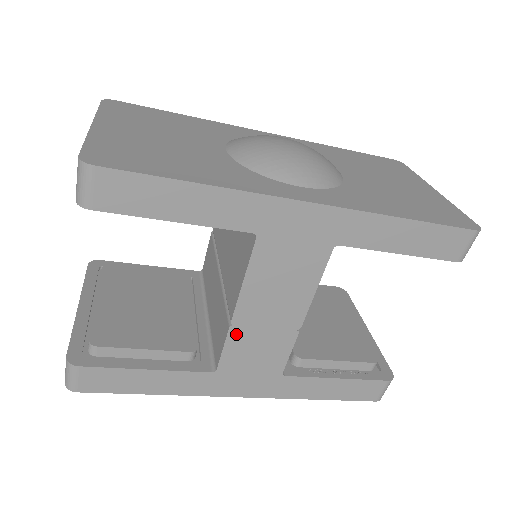
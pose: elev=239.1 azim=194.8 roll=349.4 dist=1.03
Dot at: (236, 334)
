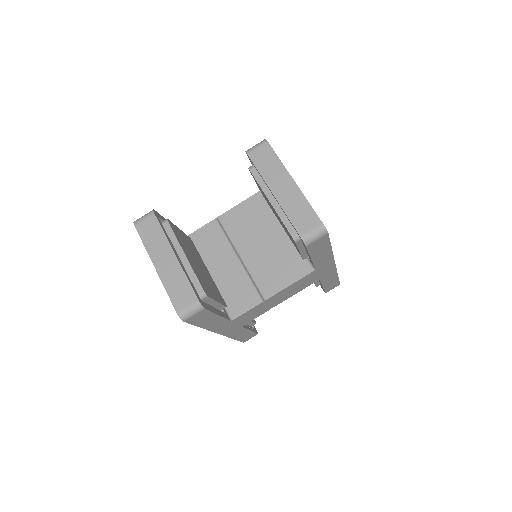
Dot at: (259, 305)
